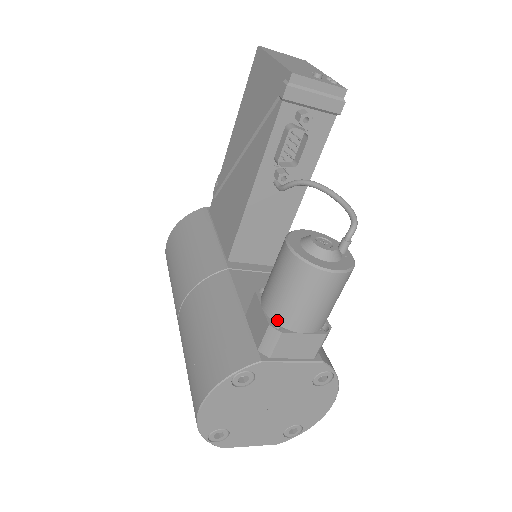
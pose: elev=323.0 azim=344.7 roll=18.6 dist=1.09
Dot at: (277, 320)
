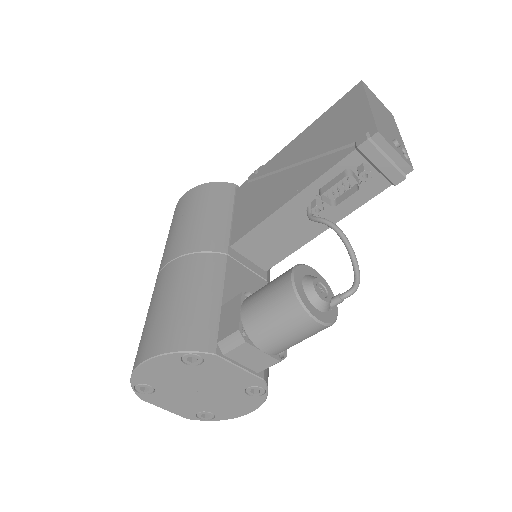
Dot at: (247, 329)
